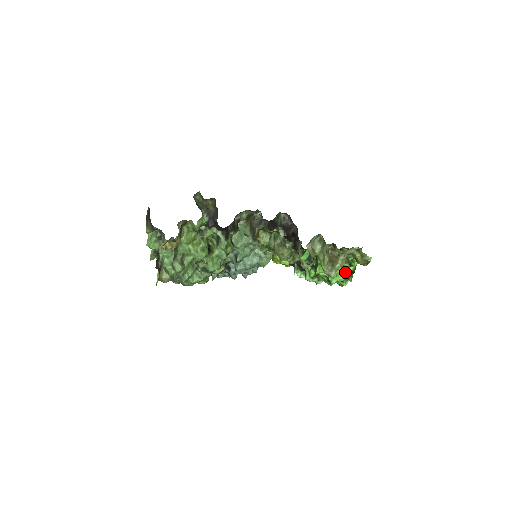
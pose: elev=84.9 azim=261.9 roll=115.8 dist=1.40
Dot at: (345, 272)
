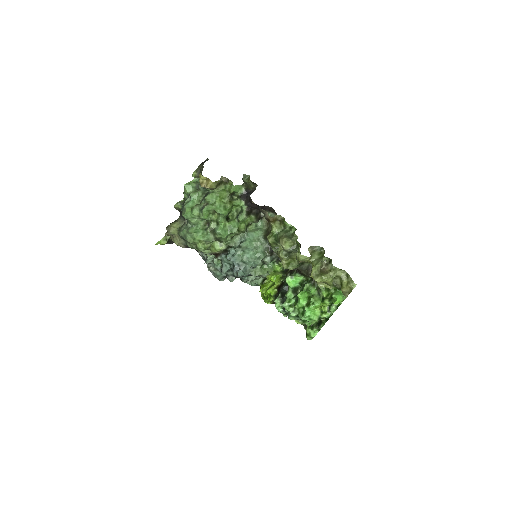
Dot at: (321, 313)
